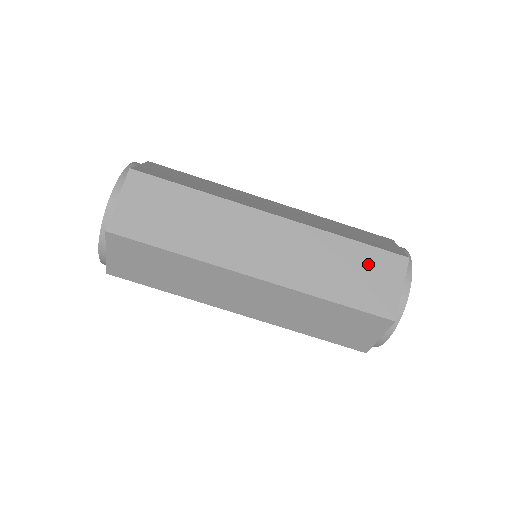
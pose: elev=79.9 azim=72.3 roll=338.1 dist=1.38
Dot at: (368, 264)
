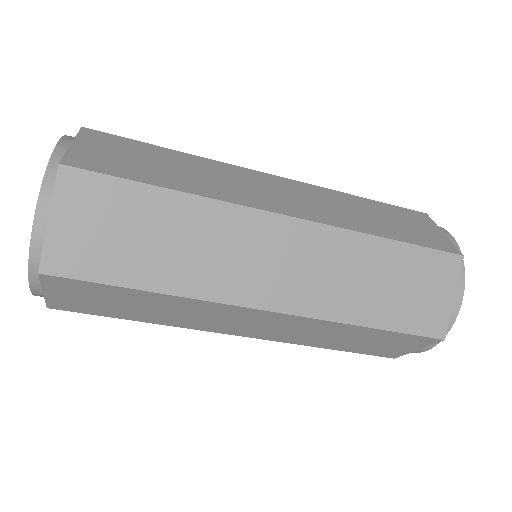
Dot at: (386, 339)
